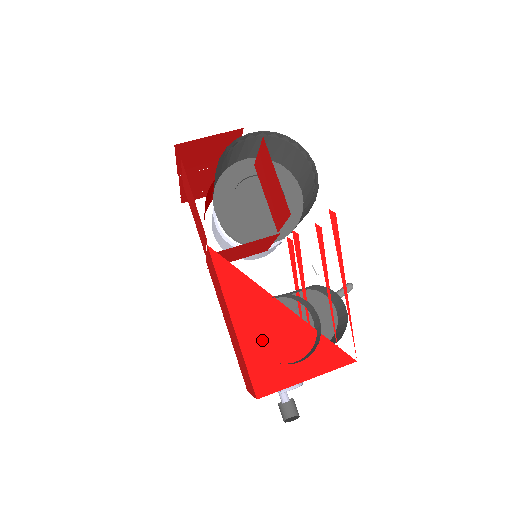
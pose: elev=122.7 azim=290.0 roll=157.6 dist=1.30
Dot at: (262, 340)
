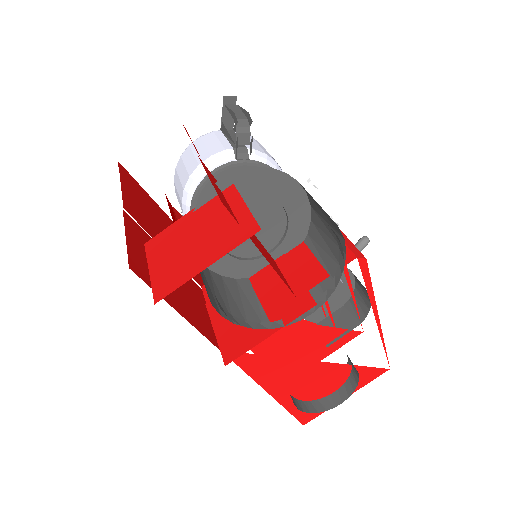
Dot at: (300, 392)
